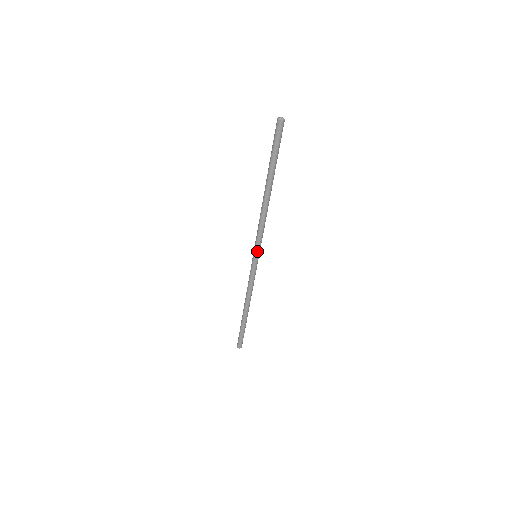
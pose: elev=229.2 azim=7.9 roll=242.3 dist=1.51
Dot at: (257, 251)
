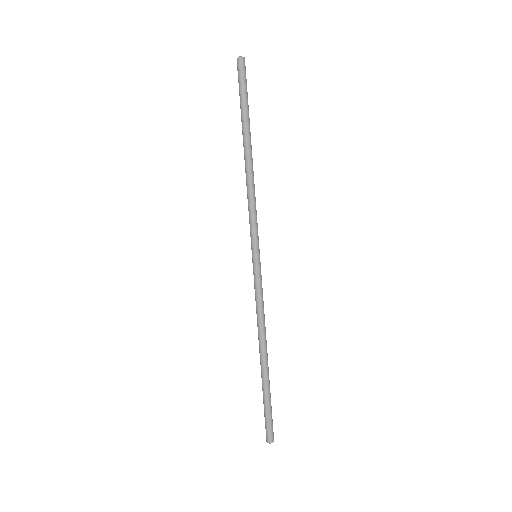
Dot at: (254, 245)
